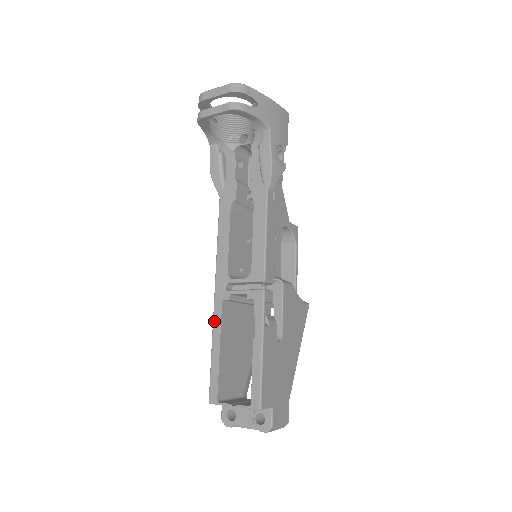
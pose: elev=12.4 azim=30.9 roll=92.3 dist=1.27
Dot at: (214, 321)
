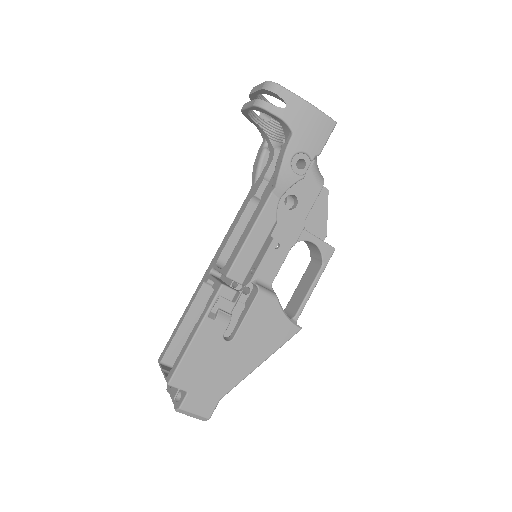
Dot at: (192, 296)
